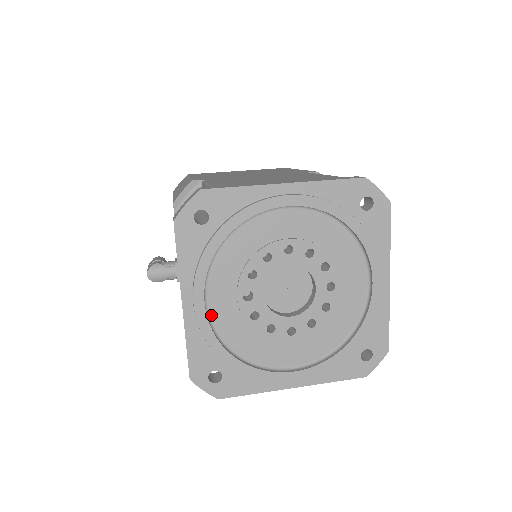
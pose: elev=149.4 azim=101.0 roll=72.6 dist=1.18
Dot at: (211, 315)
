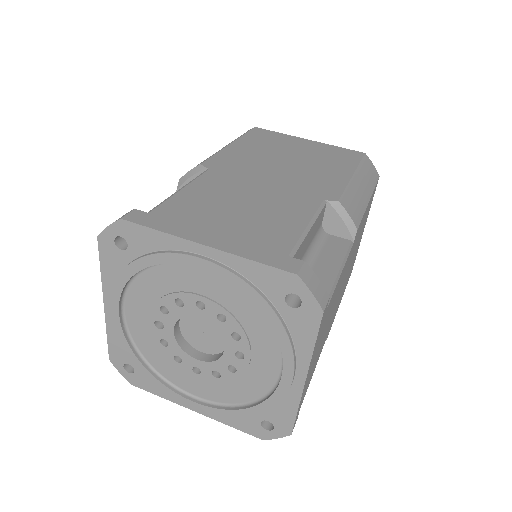
Dot at: (128, 323)
